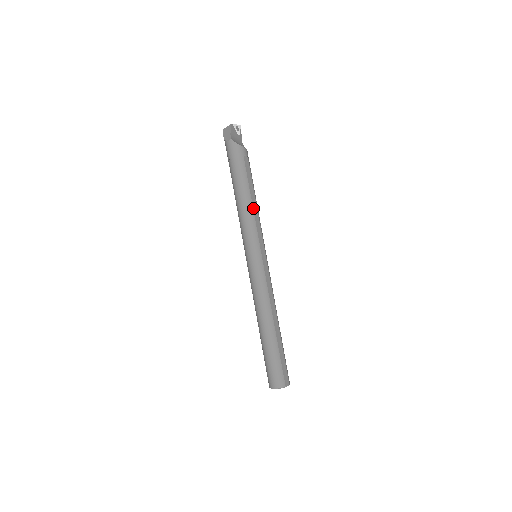
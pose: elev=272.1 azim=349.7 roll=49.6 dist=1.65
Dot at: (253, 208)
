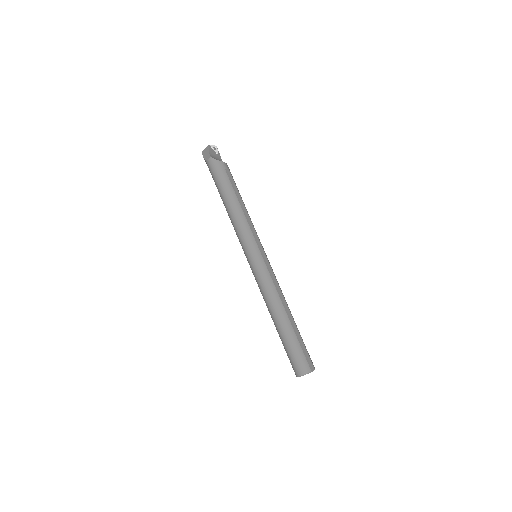
Dot at: (243, 213)
